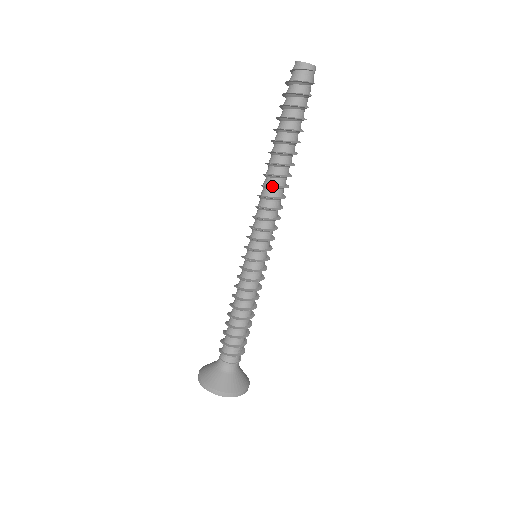
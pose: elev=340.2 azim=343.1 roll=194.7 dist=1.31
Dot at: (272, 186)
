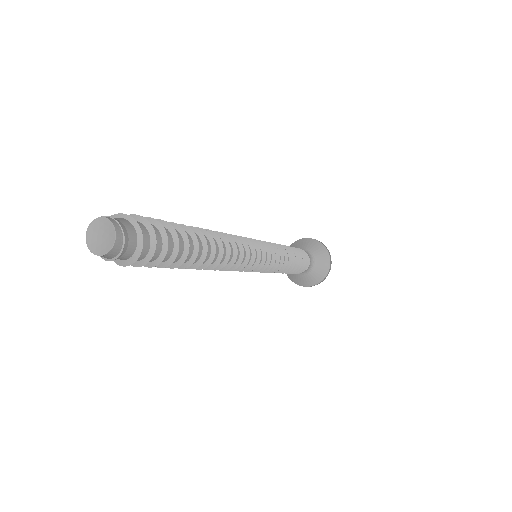
Dot at: (222, 266)
